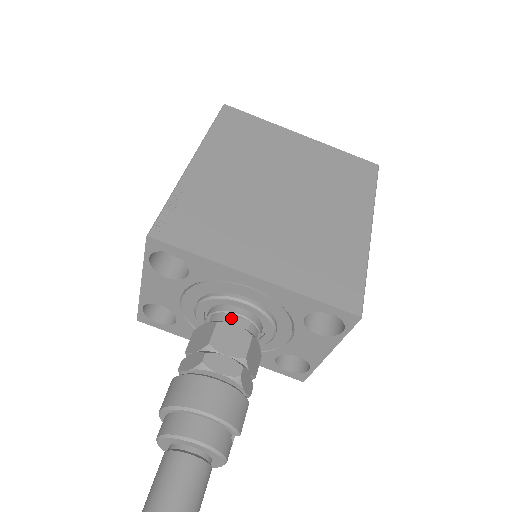
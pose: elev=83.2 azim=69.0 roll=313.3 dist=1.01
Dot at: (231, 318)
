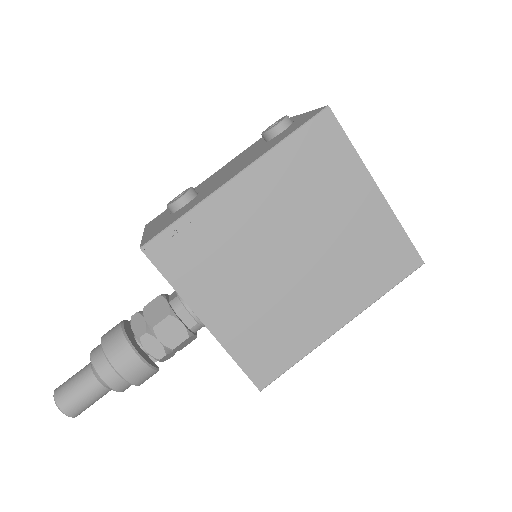
Dot at: (185, 313)
